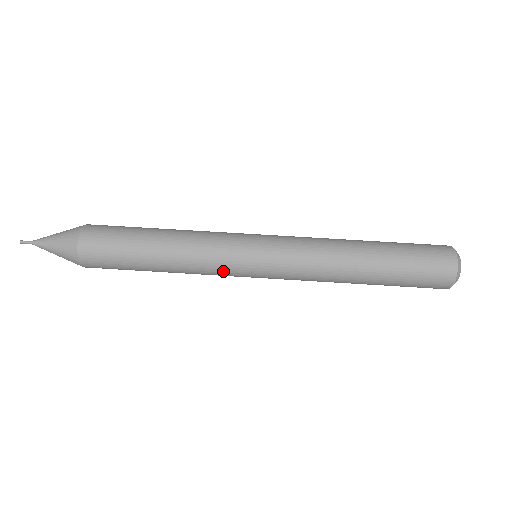
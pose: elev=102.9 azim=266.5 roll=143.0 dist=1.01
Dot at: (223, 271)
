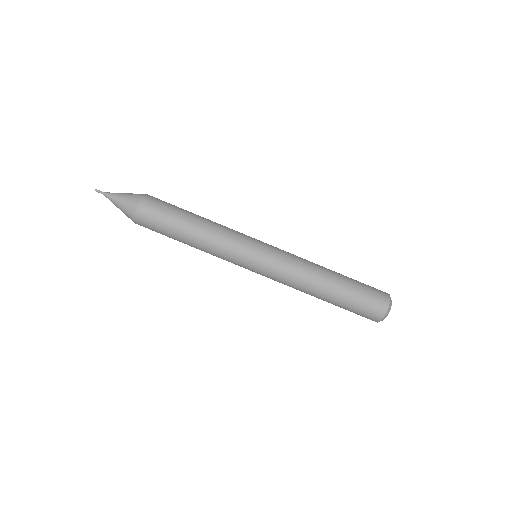
Dot at: occluded
